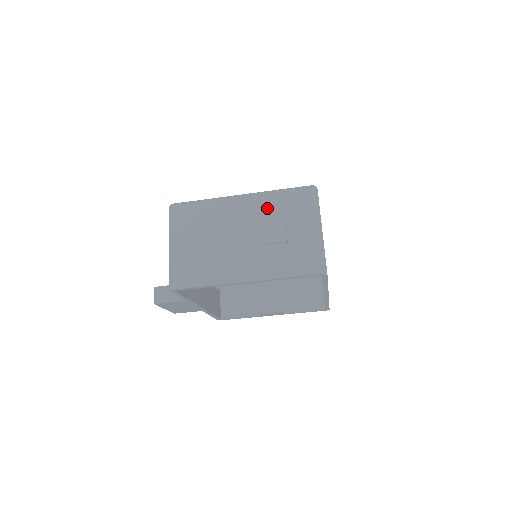
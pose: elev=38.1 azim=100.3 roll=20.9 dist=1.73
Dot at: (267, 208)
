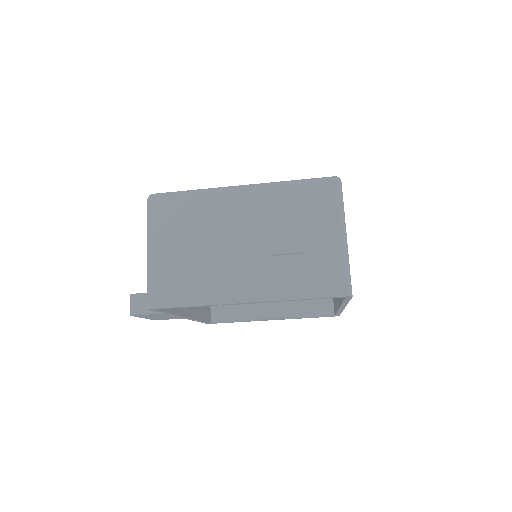
Dot at: (275, 205)
